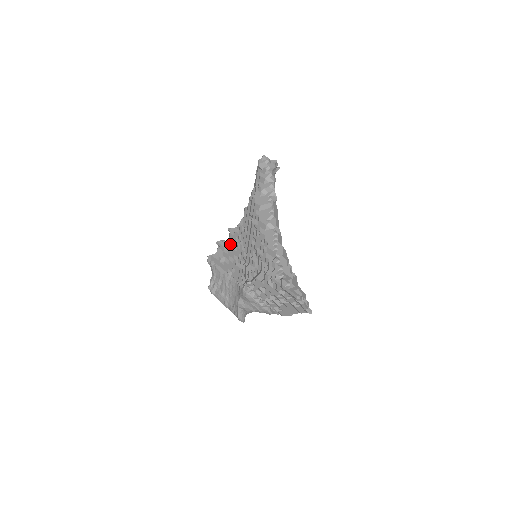
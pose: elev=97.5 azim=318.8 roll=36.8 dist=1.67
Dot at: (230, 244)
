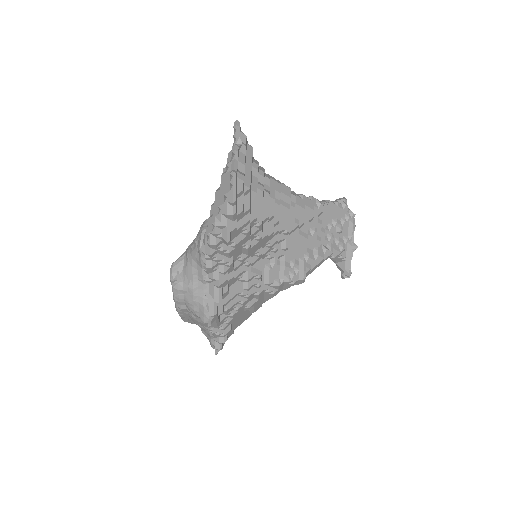
Dot at: occluded
